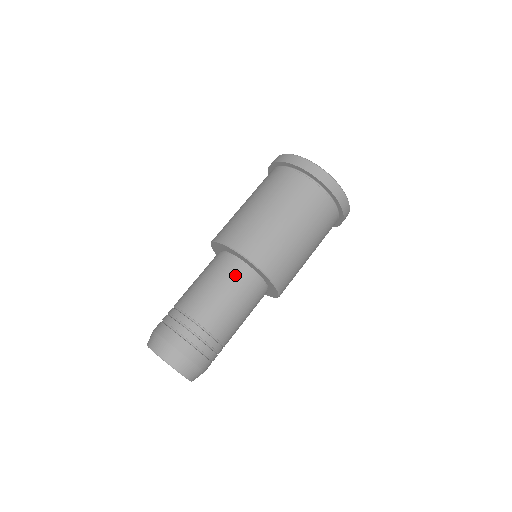
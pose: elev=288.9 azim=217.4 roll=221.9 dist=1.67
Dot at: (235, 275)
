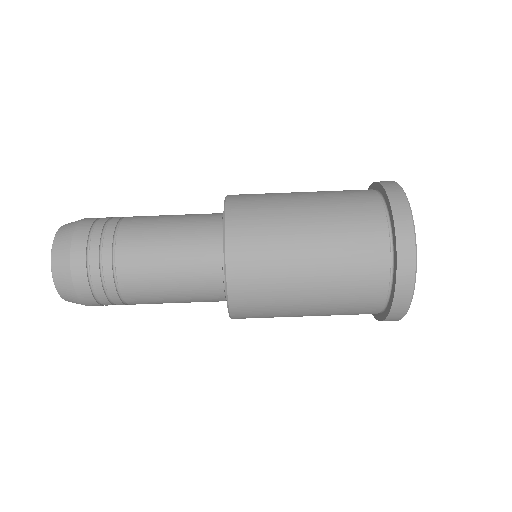
Dot at: (203, 287)
